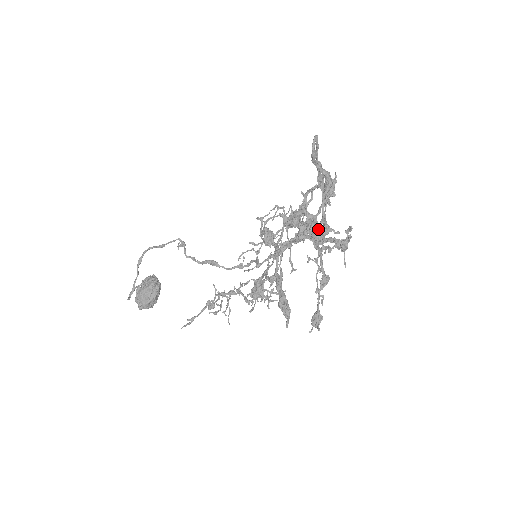
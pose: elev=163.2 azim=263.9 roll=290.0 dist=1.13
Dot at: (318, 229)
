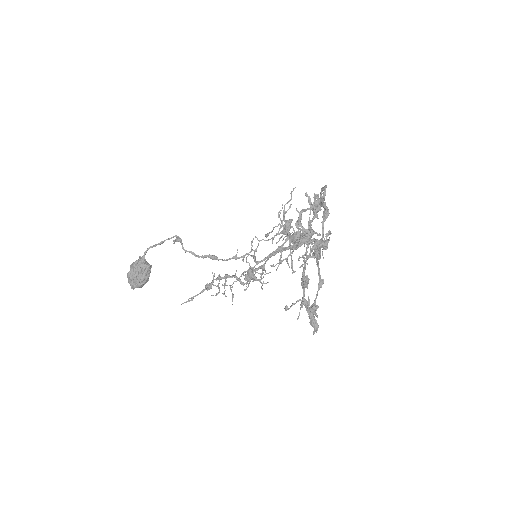
Dot at: occluded
